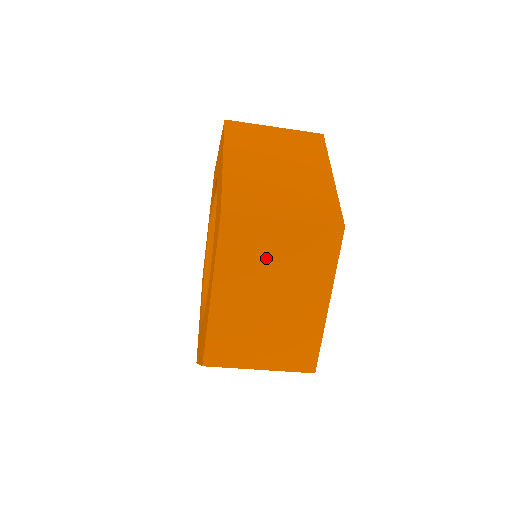
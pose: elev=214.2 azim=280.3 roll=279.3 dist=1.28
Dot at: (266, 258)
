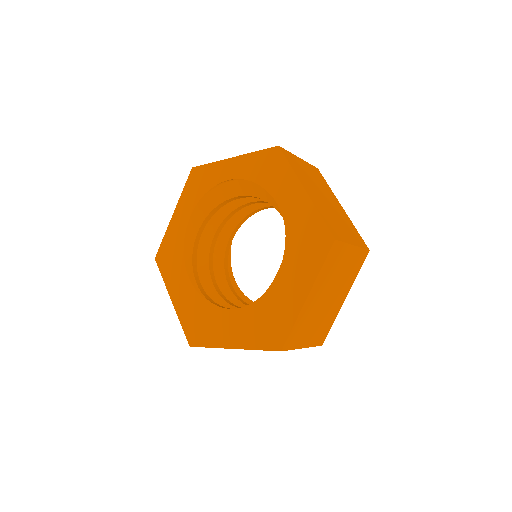
Dot at: occluded
